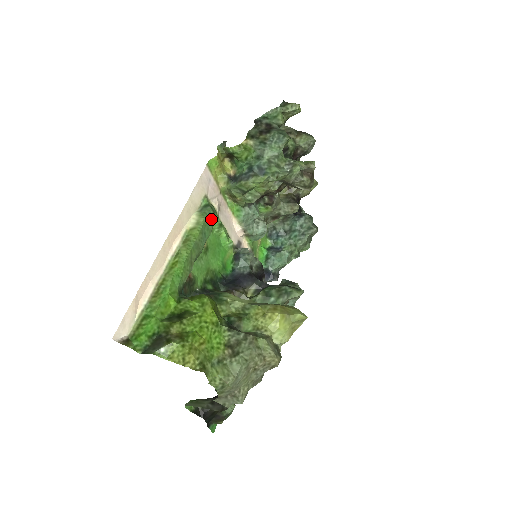
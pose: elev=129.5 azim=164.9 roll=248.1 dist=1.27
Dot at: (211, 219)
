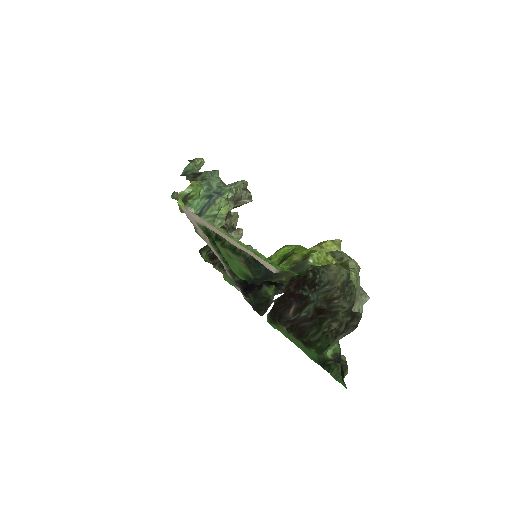
Dot at: occluded
